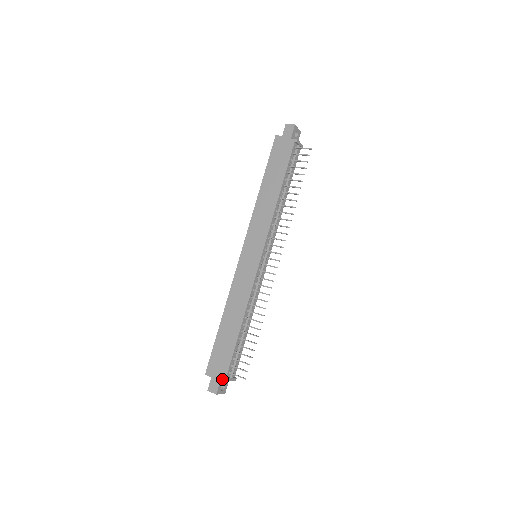
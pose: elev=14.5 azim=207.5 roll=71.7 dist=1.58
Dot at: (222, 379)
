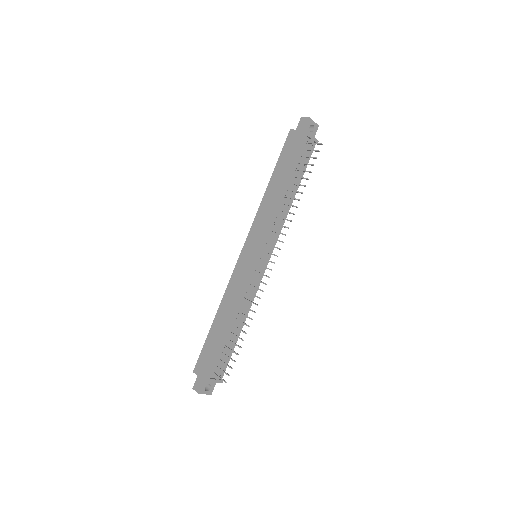
Dot at: (207, 379)
